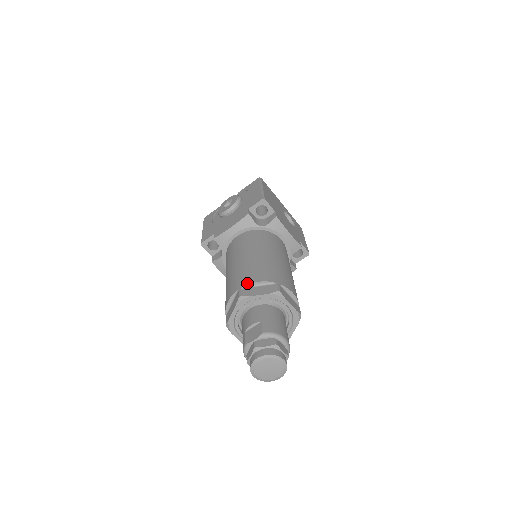
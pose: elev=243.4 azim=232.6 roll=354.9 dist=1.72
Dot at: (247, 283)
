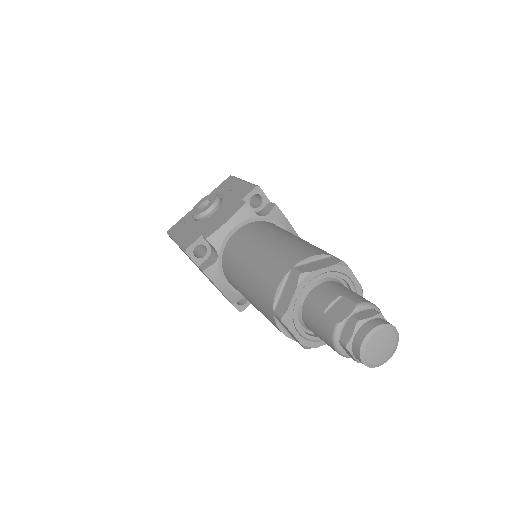
Dot at: (299, 260)
